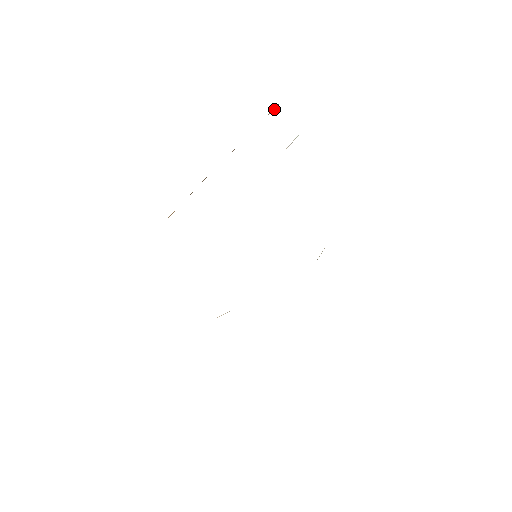
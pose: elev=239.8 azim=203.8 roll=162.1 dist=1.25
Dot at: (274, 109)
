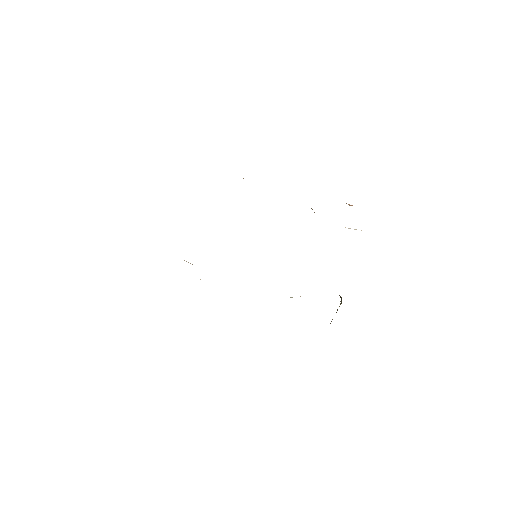
Dot at: (351, 205)
